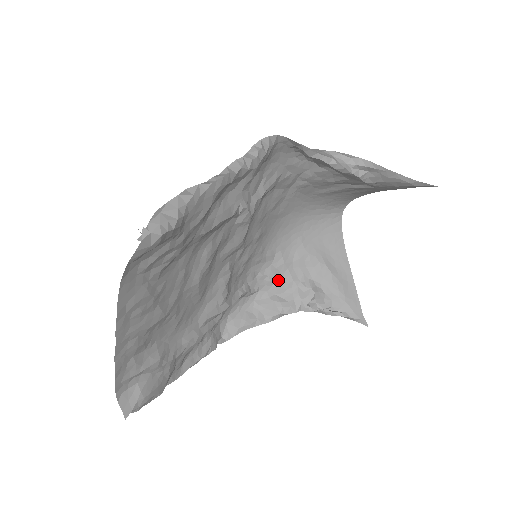
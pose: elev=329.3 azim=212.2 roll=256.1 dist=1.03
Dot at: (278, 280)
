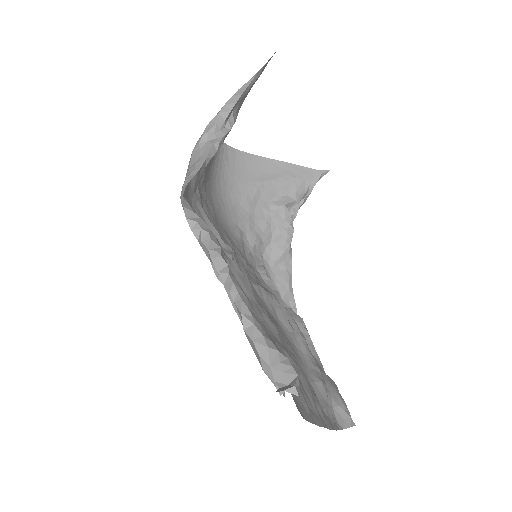
Dot at: (260, 234)
